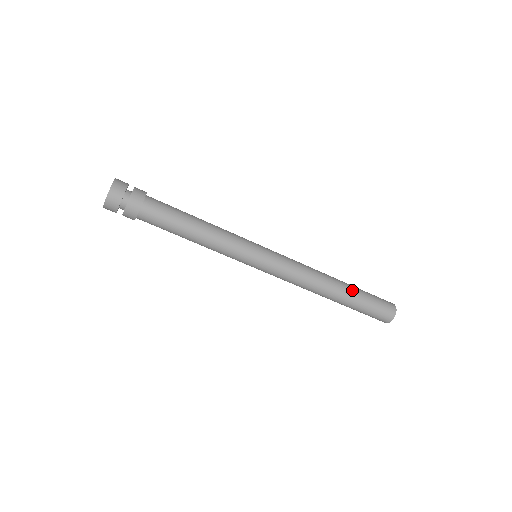
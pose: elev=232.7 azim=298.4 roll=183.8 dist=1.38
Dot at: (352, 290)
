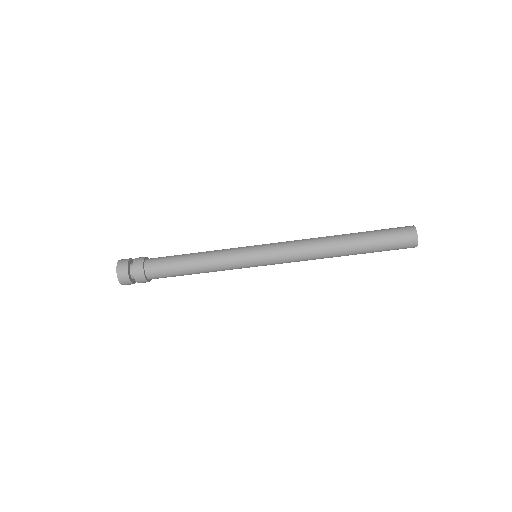
Dot at: (360, 248)
